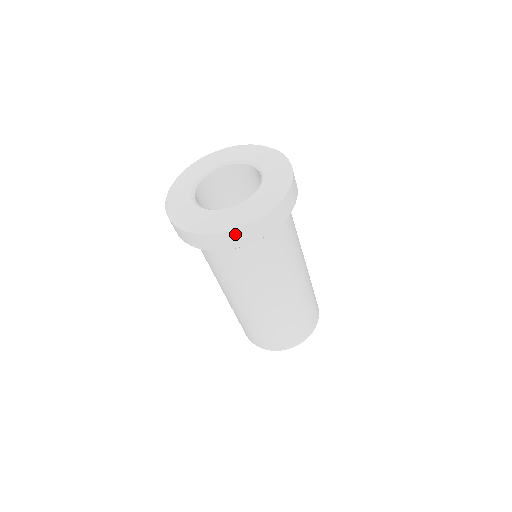
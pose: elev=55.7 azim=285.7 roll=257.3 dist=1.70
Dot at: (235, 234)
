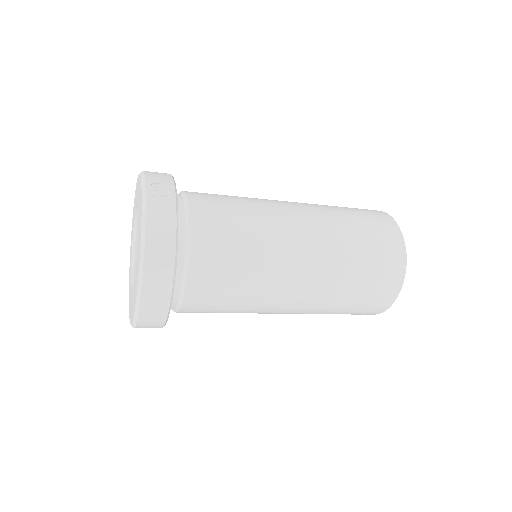
Dot at: (146, 309)
